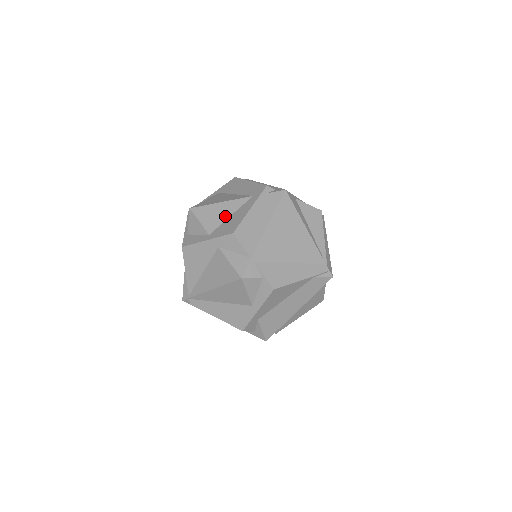
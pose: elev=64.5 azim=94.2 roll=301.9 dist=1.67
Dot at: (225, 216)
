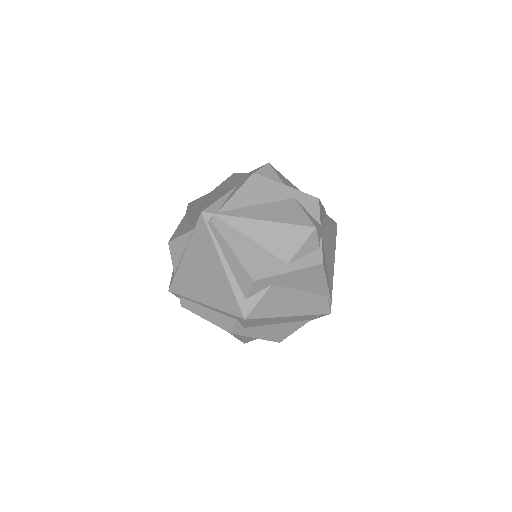
Dot at: occluded
